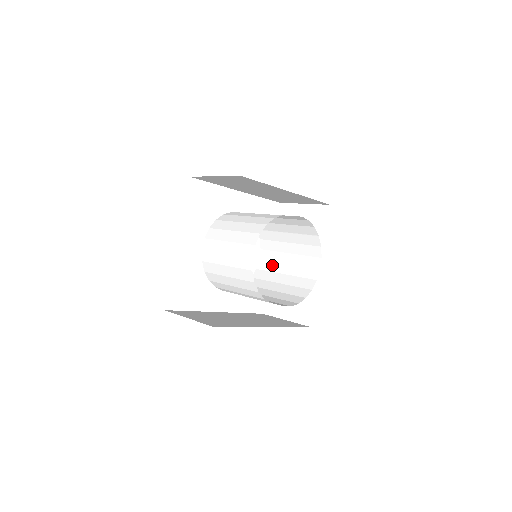
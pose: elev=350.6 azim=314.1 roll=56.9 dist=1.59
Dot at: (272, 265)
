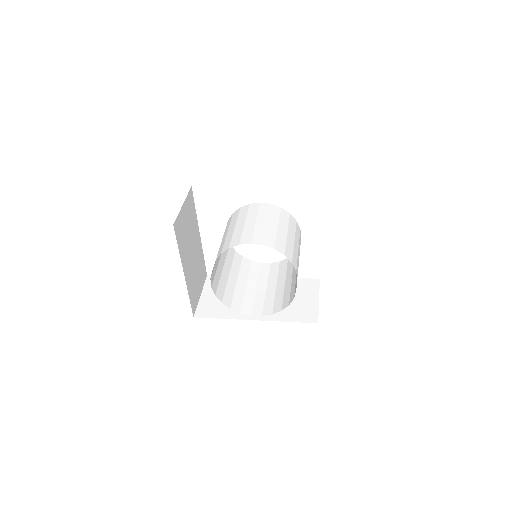
Dot at: occluded
